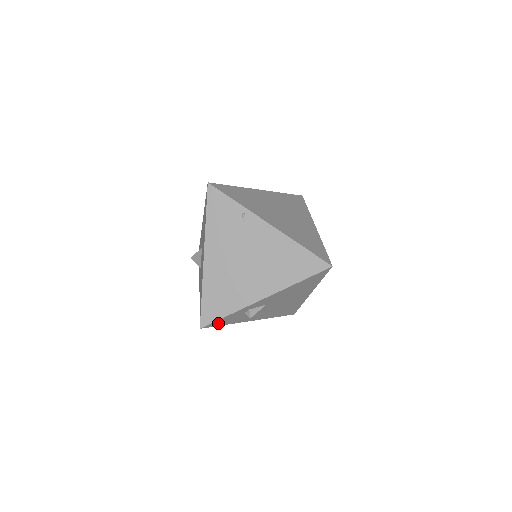
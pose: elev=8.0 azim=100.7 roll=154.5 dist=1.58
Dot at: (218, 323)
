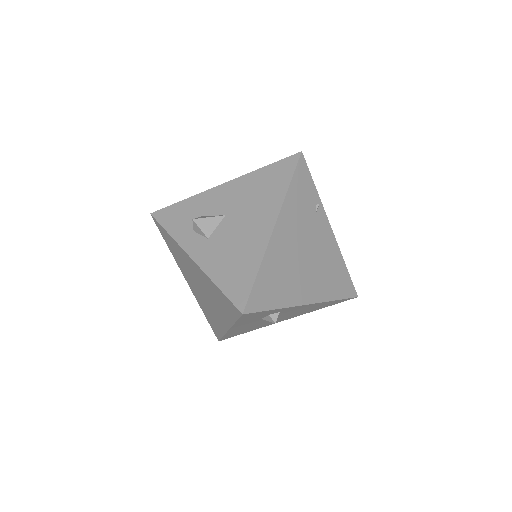
Dot at: (249, 316)
